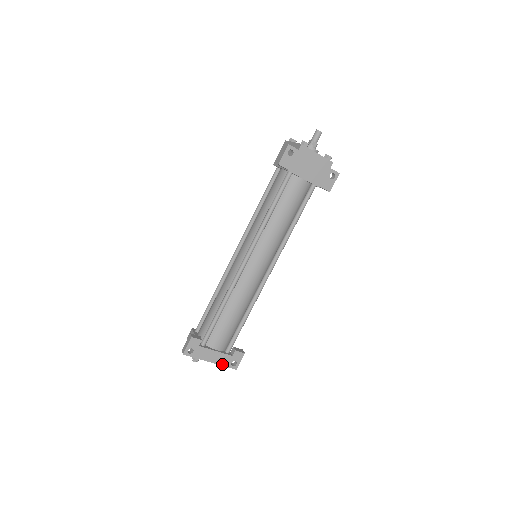
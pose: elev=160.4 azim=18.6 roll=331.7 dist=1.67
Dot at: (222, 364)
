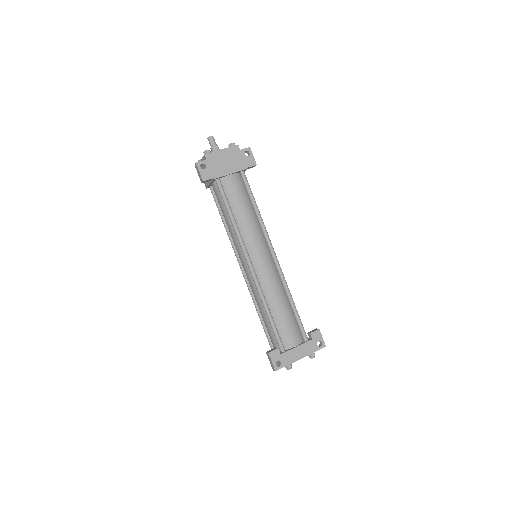
Dot at: (311, 352)
